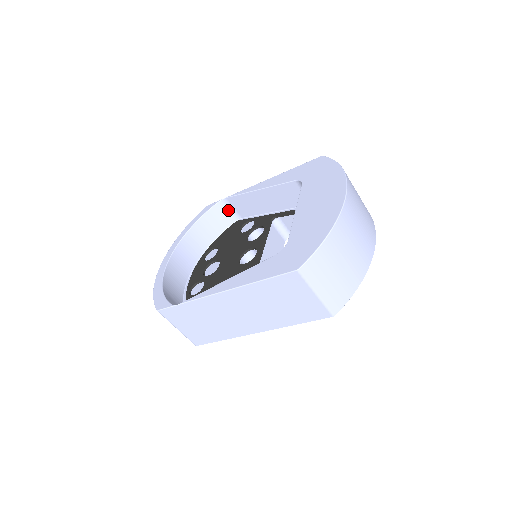
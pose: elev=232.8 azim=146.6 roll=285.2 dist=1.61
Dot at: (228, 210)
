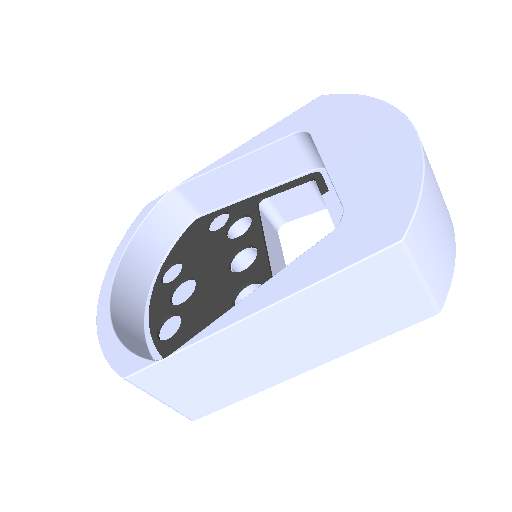
Dot at: (180, 205)
